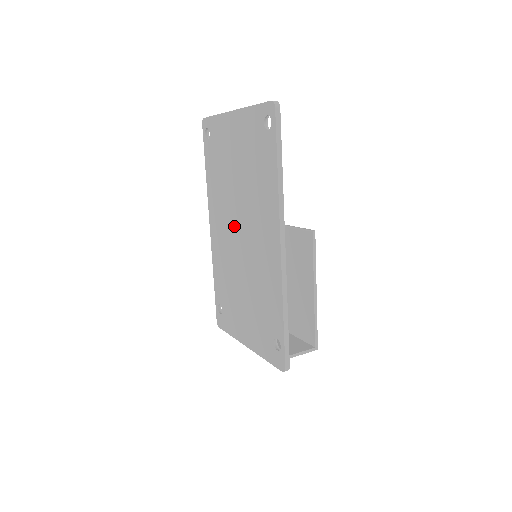
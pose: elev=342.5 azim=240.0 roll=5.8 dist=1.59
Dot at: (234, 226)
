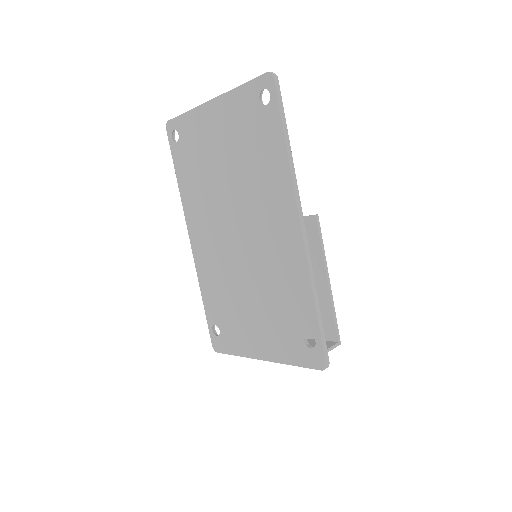
Dot at: (227, 227)
